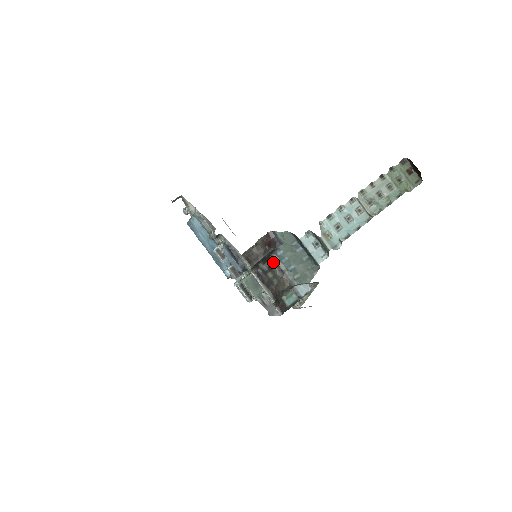
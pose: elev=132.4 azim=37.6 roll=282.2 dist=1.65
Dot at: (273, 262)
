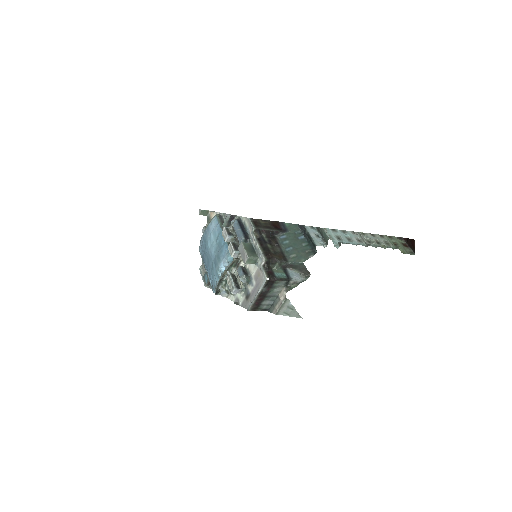
Dot at: (274, 241)
